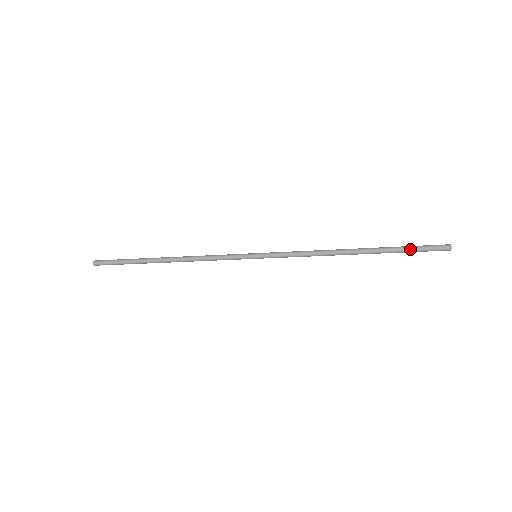
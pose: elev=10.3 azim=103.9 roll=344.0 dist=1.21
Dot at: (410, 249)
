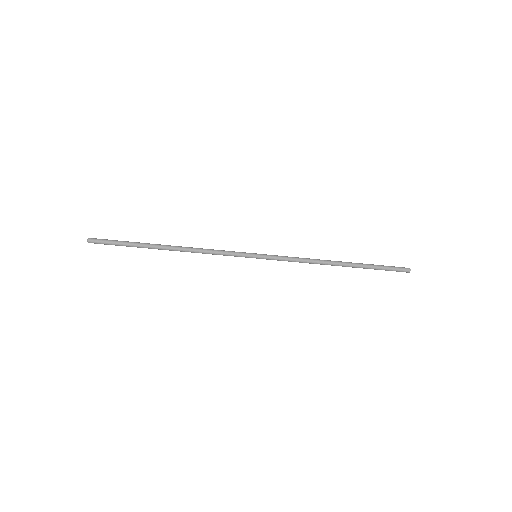
Dot at: (382, 269)
